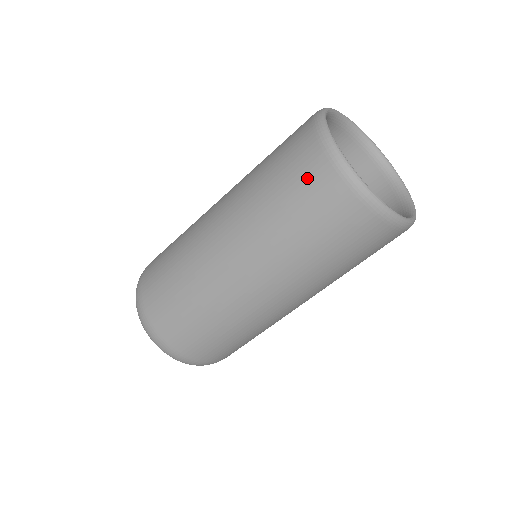
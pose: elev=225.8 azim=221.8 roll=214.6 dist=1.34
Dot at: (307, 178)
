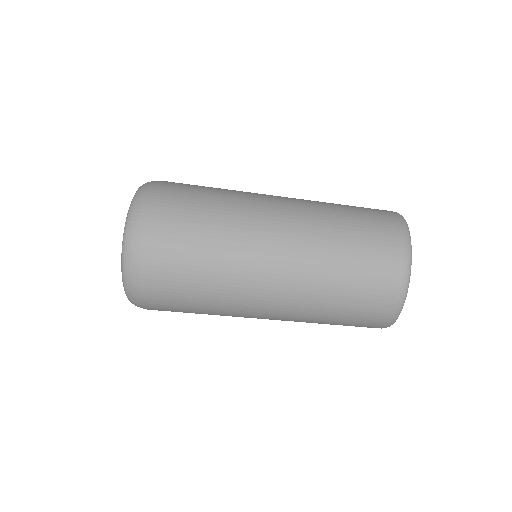
Dot at: (381, 253)
